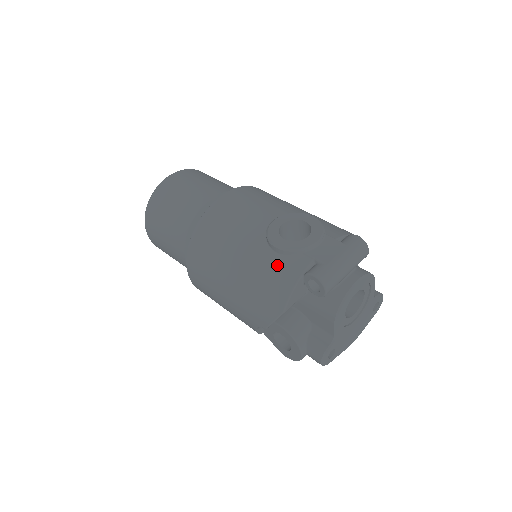
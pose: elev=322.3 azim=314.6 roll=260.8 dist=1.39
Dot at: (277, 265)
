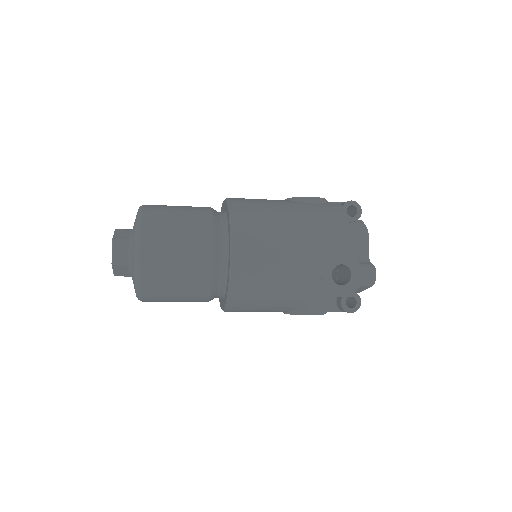
Dot at: (322, 206)
